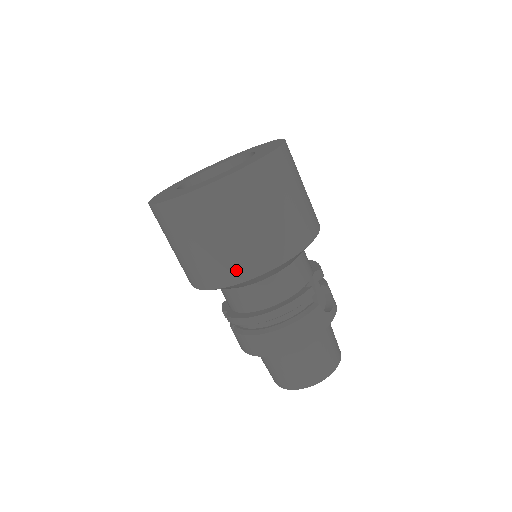
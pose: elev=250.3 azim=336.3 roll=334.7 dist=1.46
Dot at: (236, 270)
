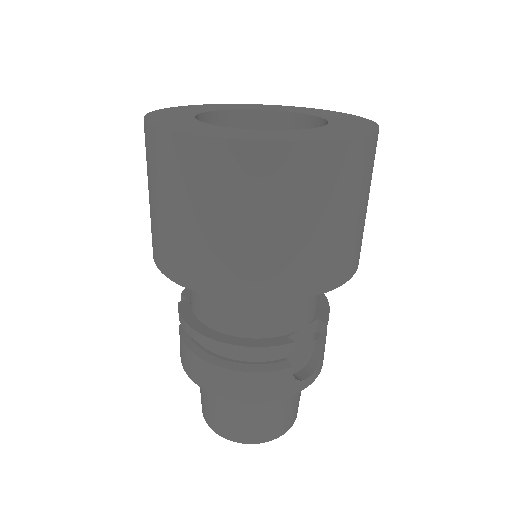
Dot at: (198, 273)
